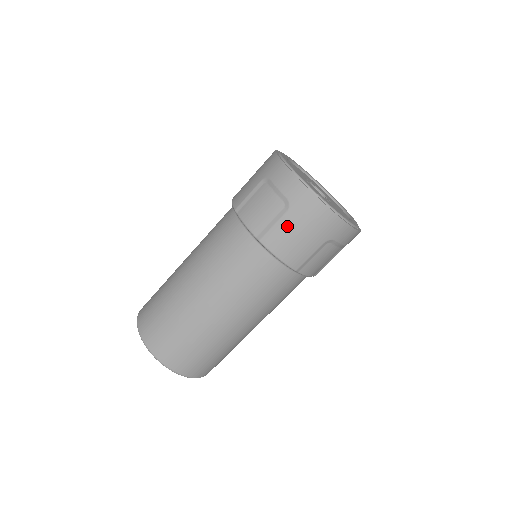
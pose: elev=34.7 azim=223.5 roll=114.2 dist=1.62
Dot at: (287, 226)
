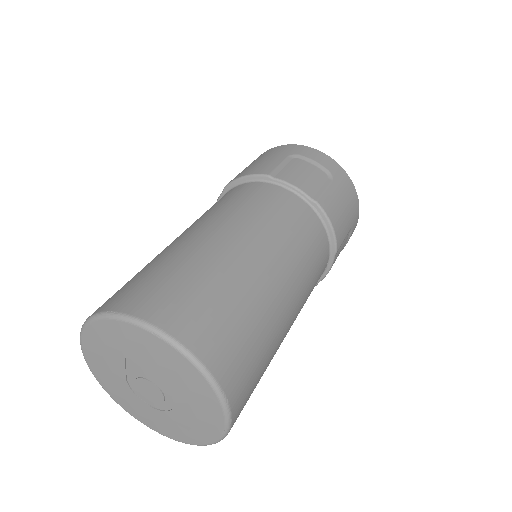
Dot at: (336, 195)
